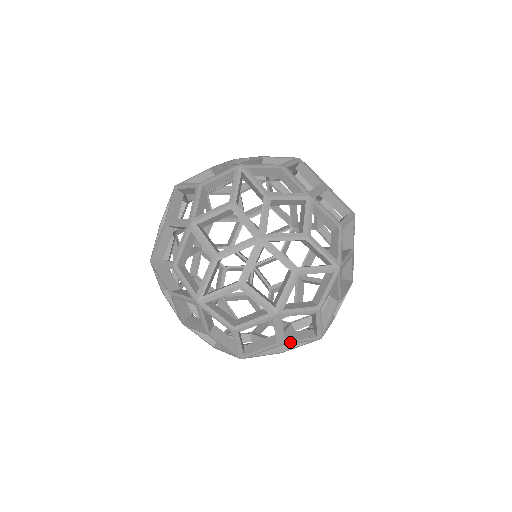
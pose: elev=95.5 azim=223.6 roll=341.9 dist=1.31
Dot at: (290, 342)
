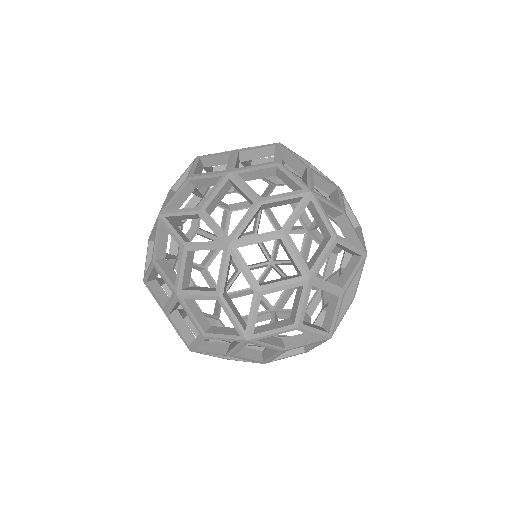
Dot at: occluded
